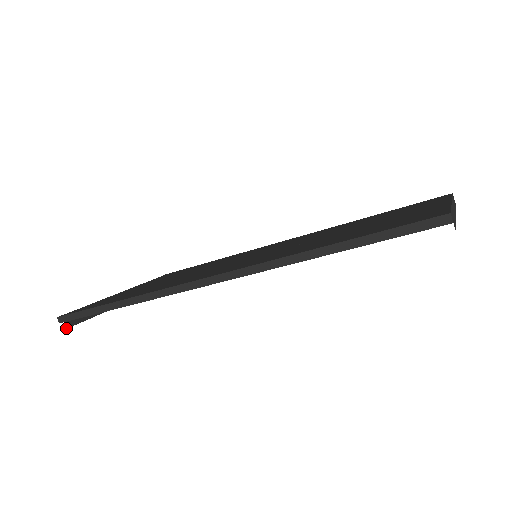
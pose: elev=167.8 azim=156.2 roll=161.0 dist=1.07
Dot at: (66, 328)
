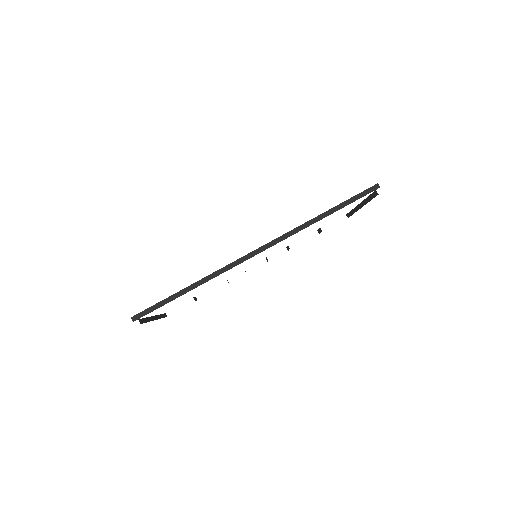
Dot at: occluded
